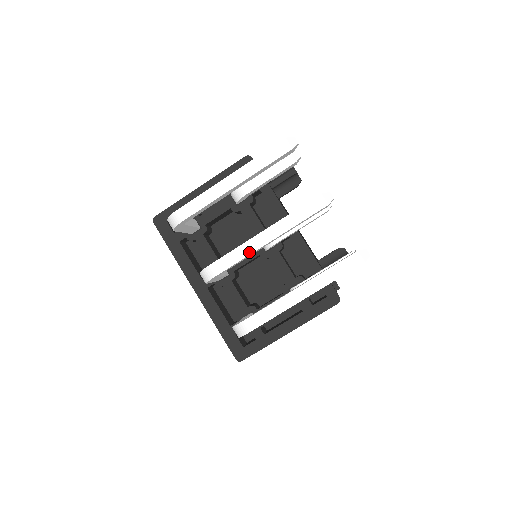
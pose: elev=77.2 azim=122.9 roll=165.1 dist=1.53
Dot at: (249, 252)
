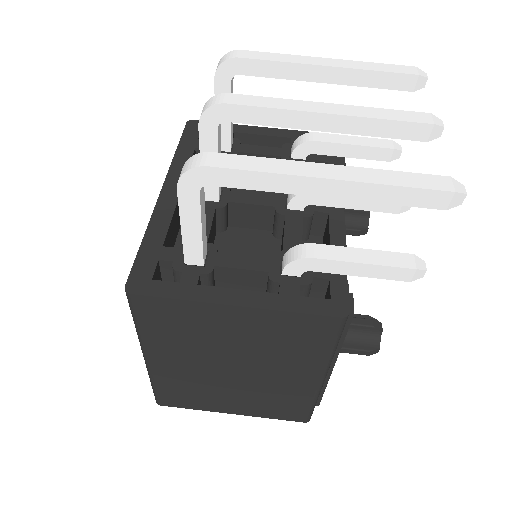
Dot at: (290, 107)
